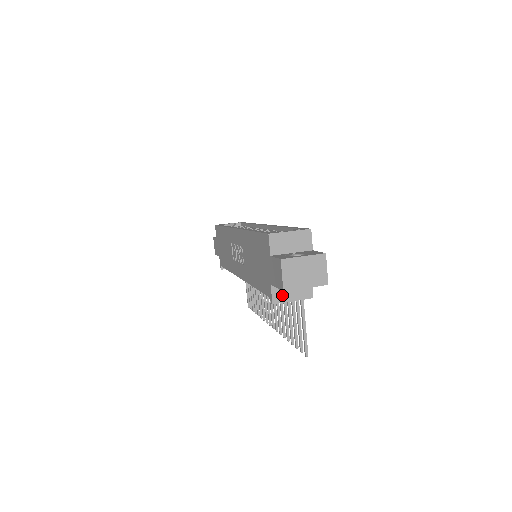
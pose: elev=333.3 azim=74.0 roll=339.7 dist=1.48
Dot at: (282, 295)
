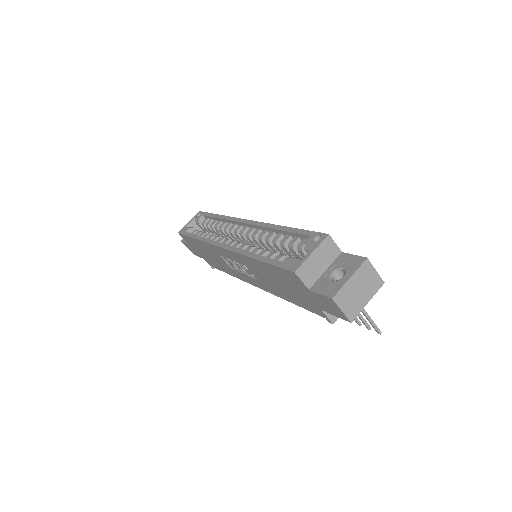
Dot at: occluded
